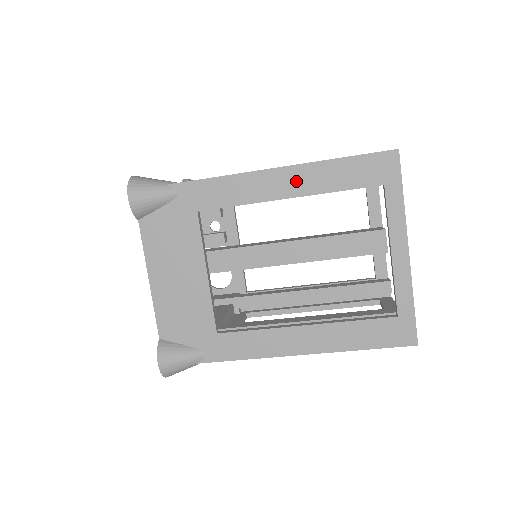
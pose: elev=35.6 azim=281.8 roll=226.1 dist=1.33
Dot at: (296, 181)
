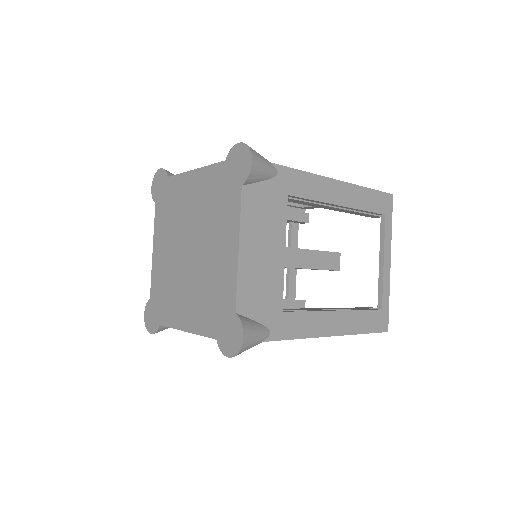
Dot at: (348, 195)
